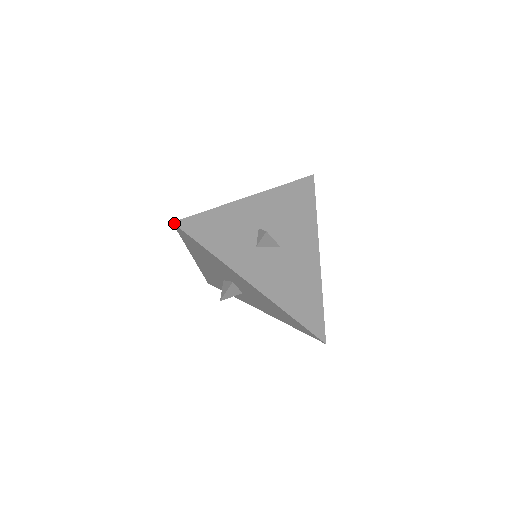
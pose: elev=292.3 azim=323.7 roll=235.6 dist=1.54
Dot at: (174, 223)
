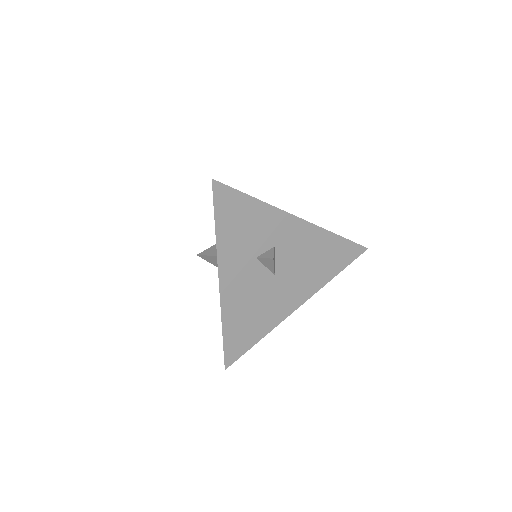
Dot at: (213, 180)
